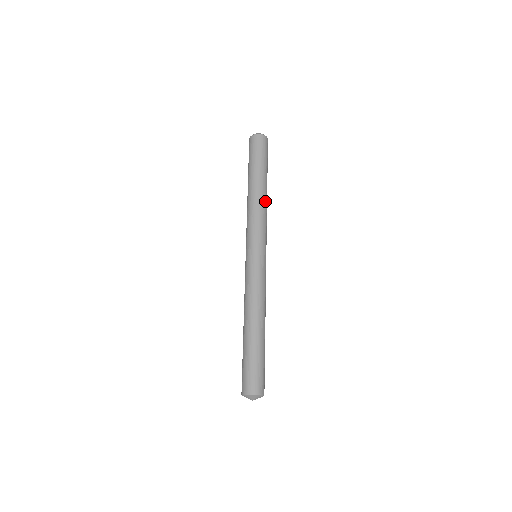
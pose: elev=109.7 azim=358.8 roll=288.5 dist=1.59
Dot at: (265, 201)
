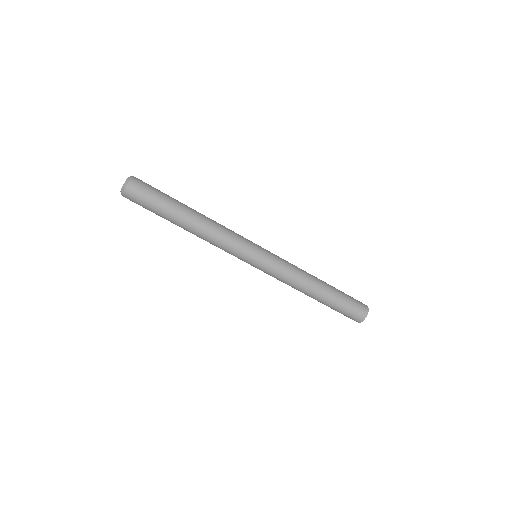
Dot at: (209, 219)
